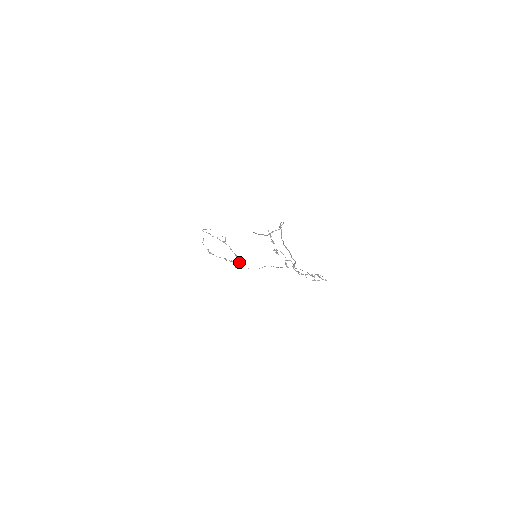
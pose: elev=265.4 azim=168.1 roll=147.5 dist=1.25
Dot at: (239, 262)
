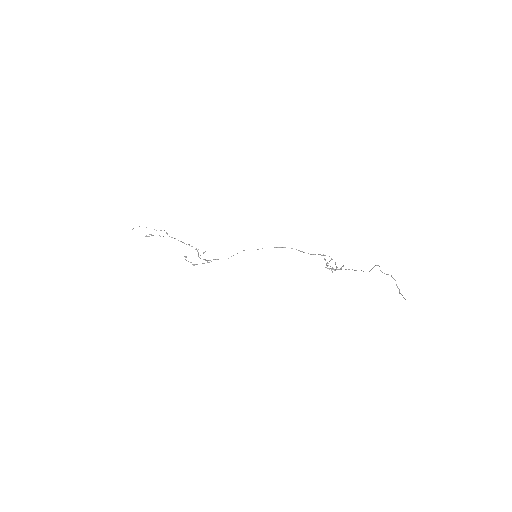
Dot at: (197, 251)
